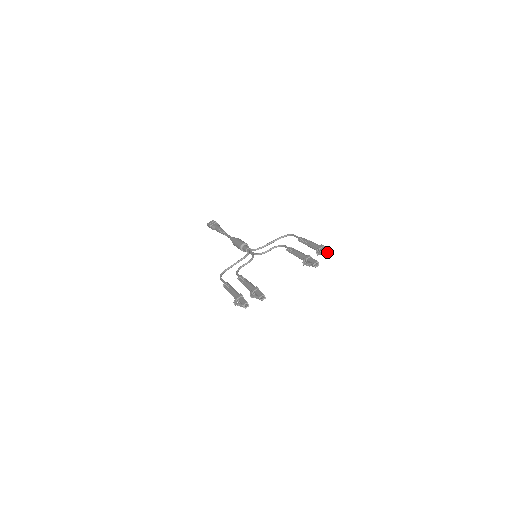
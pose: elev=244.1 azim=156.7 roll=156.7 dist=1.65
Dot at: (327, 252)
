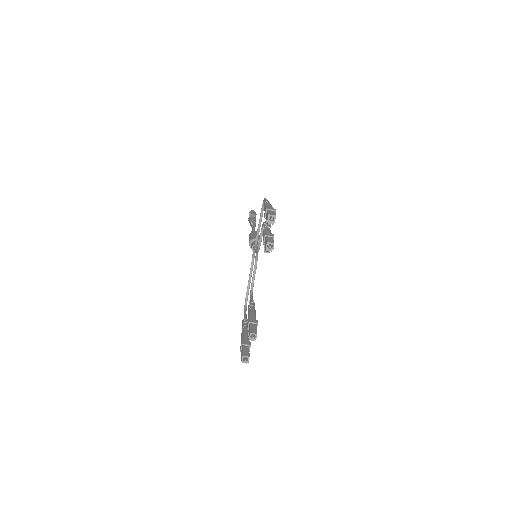
Dot at: occluded
